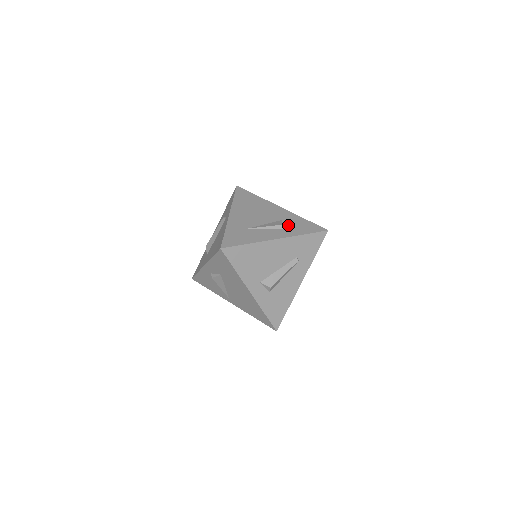
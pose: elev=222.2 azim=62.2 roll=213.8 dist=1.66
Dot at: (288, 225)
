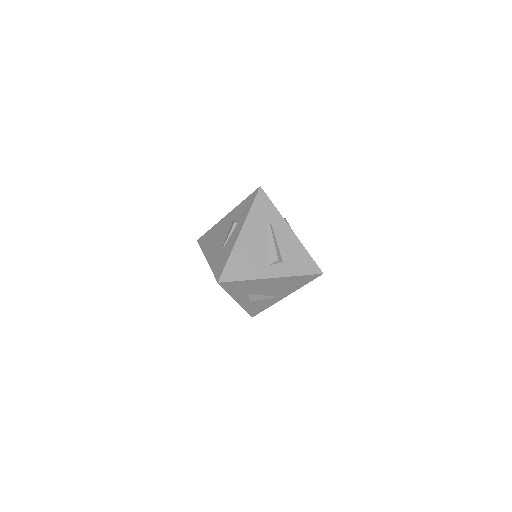
Dot at: (238, 217)
